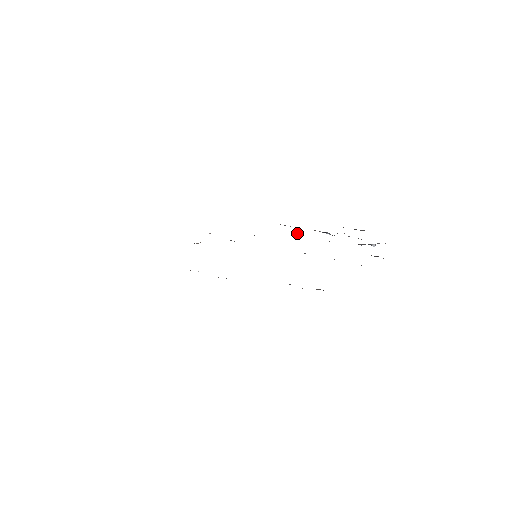
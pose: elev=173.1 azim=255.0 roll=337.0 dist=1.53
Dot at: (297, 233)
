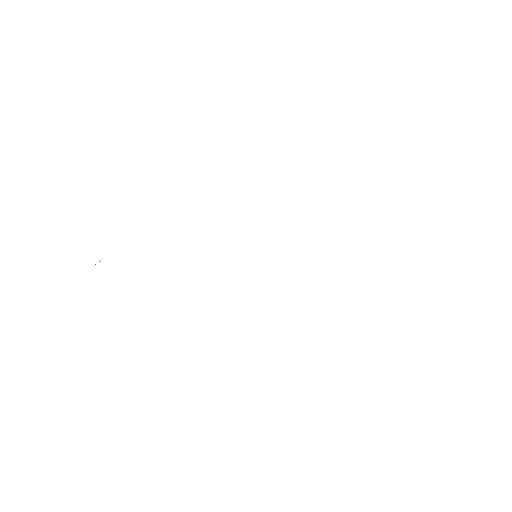
Dot at: occluded
